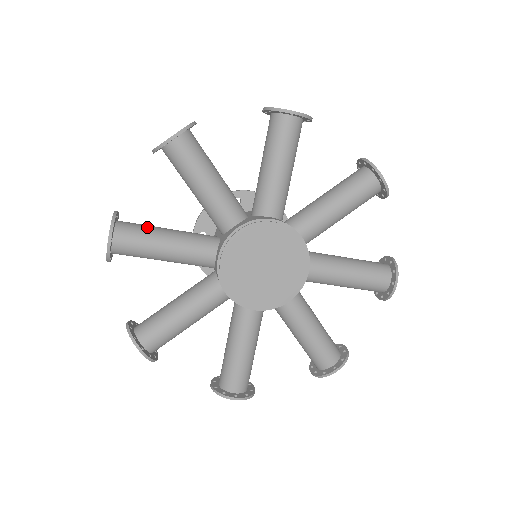
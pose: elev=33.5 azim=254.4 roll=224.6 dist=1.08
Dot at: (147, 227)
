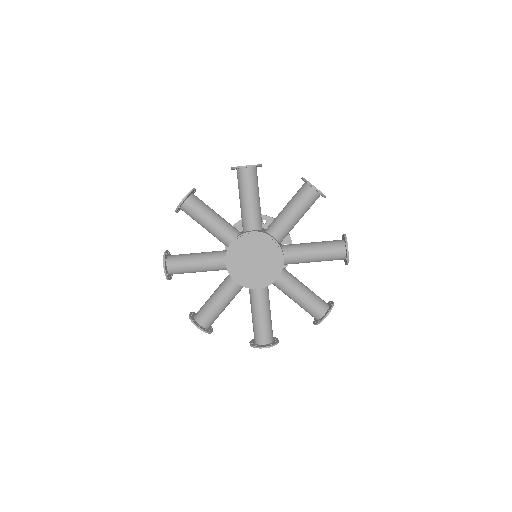
Dot at: (184, 255)
